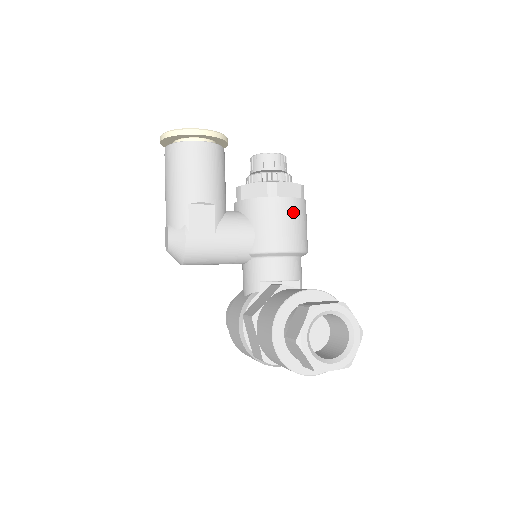
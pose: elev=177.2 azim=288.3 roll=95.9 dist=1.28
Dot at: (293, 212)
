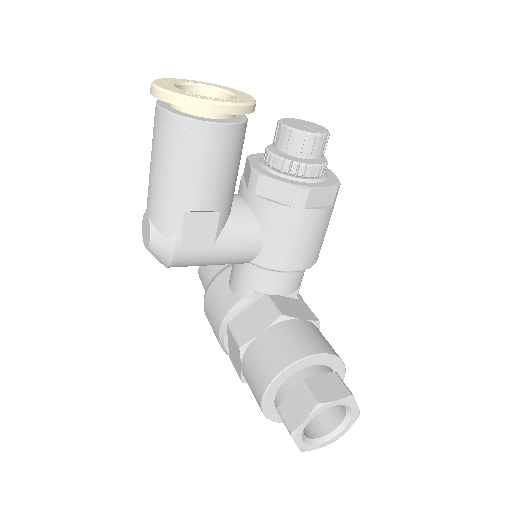
Dot at: (318, 226)
